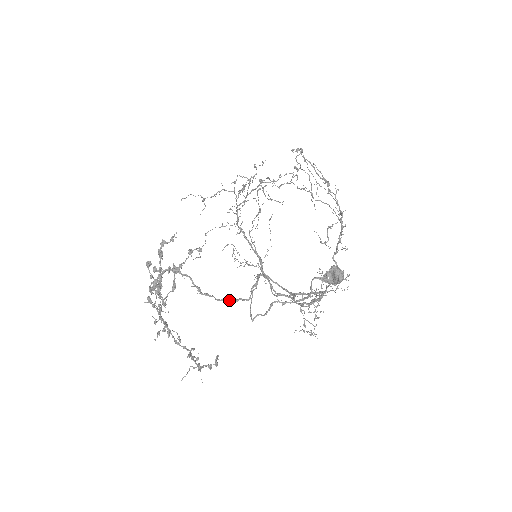
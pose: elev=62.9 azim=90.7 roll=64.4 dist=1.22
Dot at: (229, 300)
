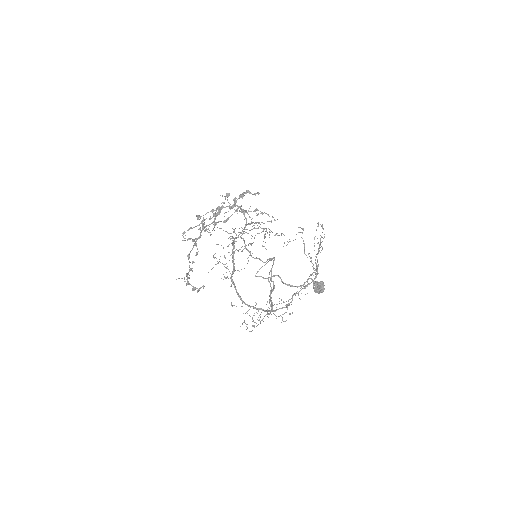
Dot at: (251, 255)
